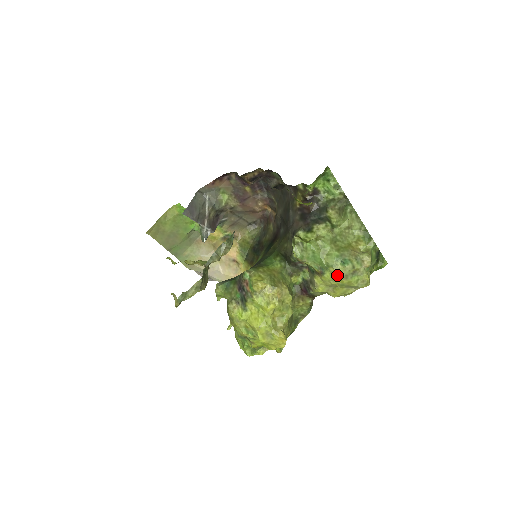
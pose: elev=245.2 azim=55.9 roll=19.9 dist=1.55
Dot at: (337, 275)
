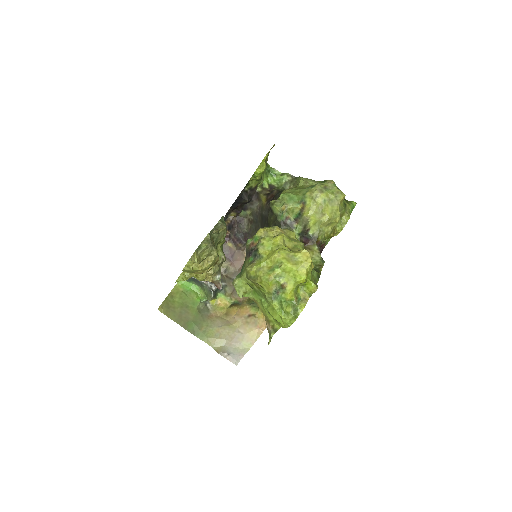
Dot at: (314, 193)
